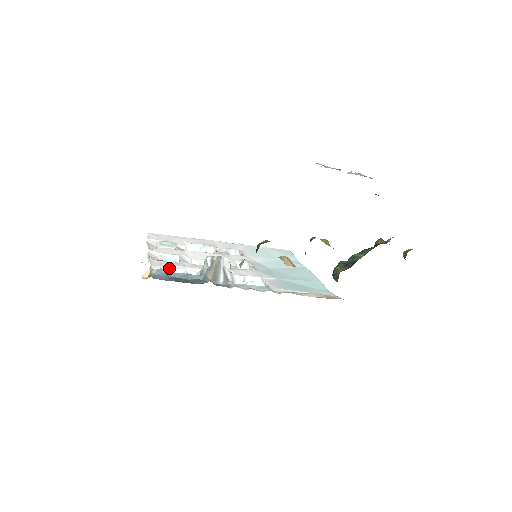
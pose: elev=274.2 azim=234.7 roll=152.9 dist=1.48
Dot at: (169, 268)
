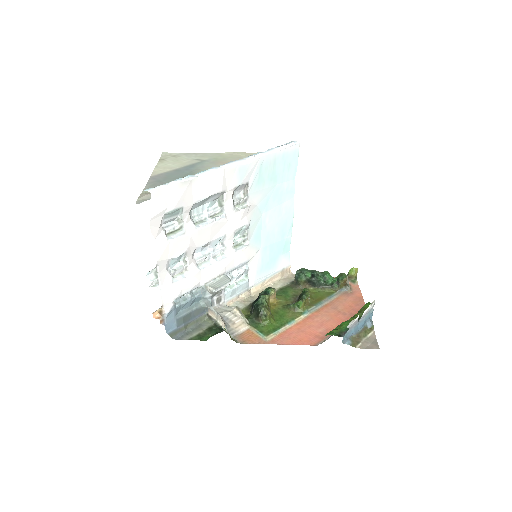
Dot at: (177, 298)
